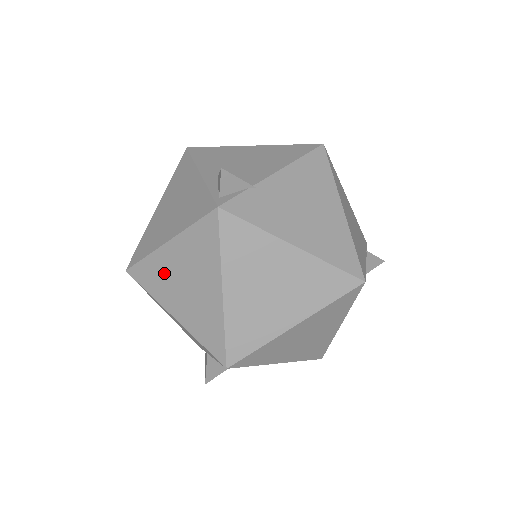
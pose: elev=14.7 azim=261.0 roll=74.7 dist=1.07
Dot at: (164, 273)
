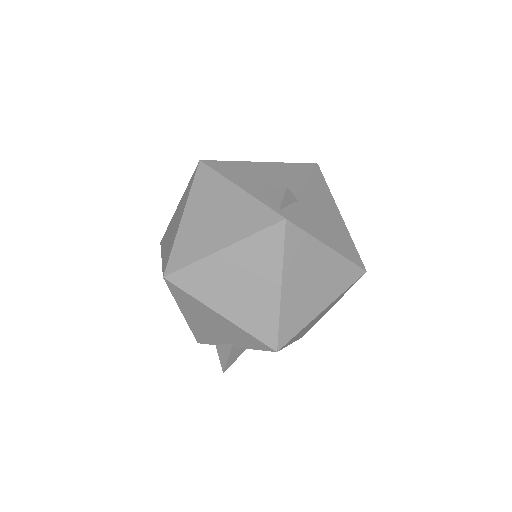
Dot at: (215, 277)
